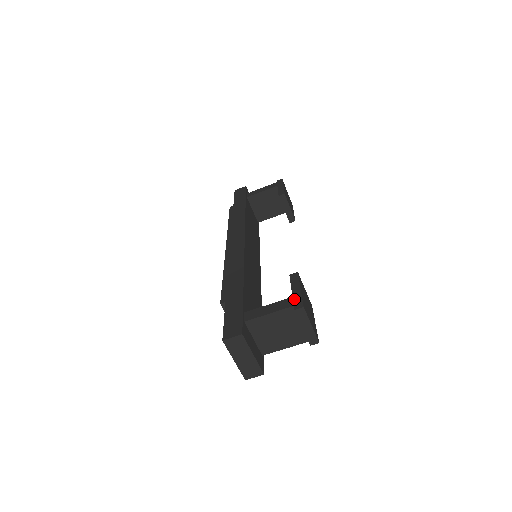
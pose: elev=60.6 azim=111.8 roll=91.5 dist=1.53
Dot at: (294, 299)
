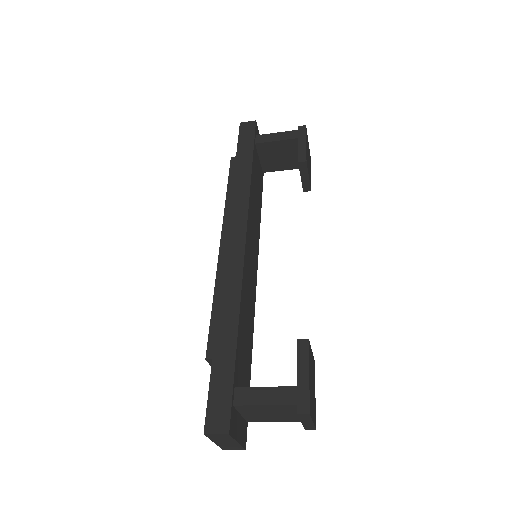
Dot at: (299, 392)
